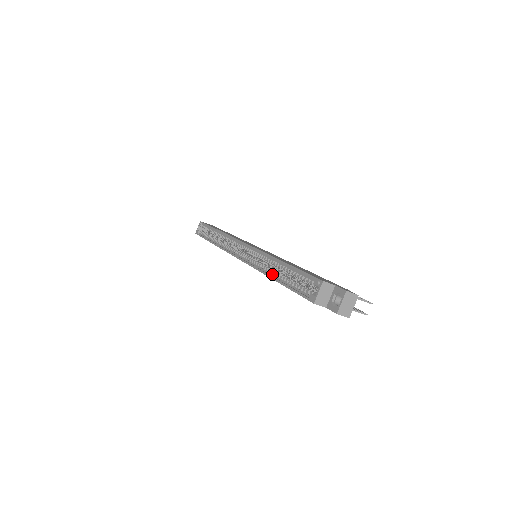
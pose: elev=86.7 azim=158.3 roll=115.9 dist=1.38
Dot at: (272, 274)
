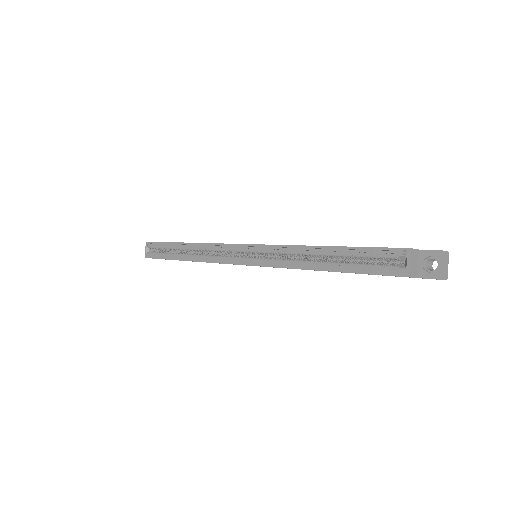
Dot at: (312, 265)
